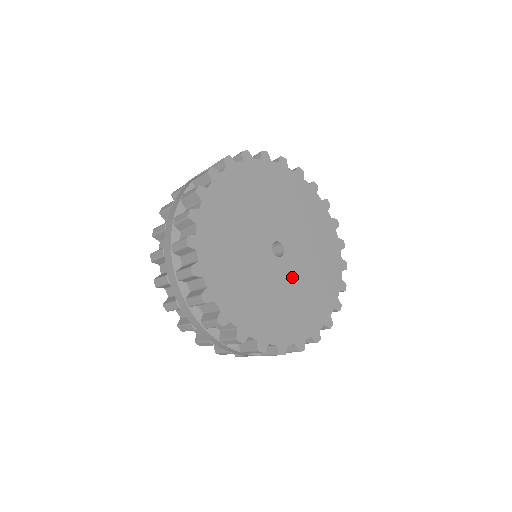
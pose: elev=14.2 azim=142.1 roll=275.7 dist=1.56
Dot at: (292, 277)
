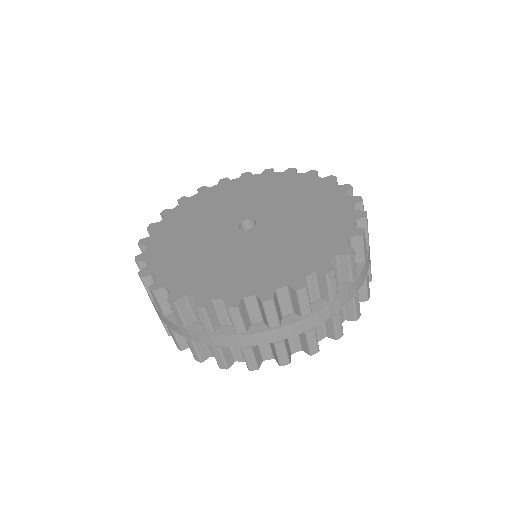
Dot at: (264, 240)
